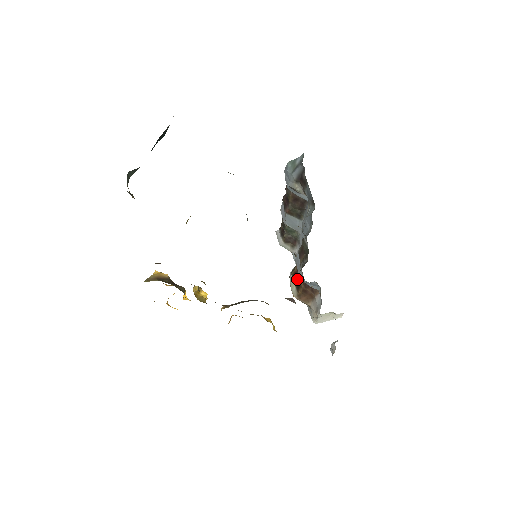
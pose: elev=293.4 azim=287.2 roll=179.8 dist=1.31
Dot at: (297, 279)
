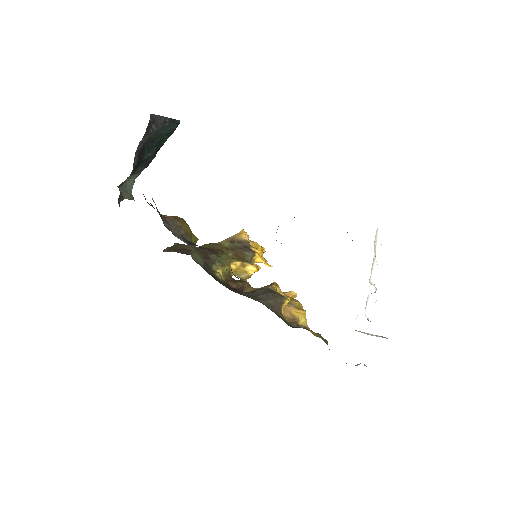
Dot at: occluded
